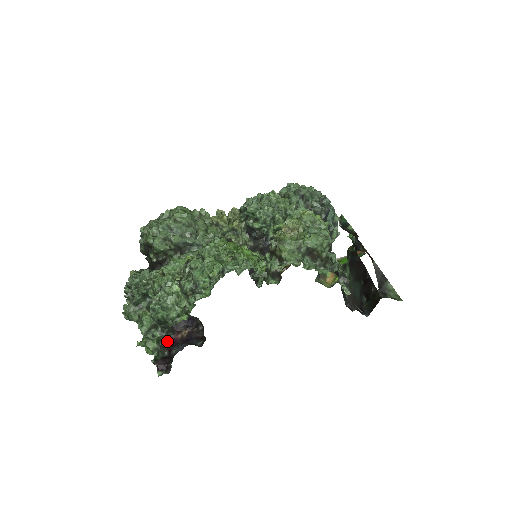
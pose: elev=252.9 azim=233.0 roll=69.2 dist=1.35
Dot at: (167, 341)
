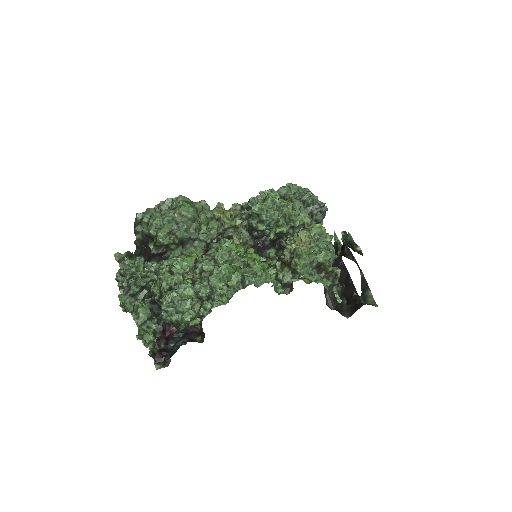
Dot at: (163, 334)
